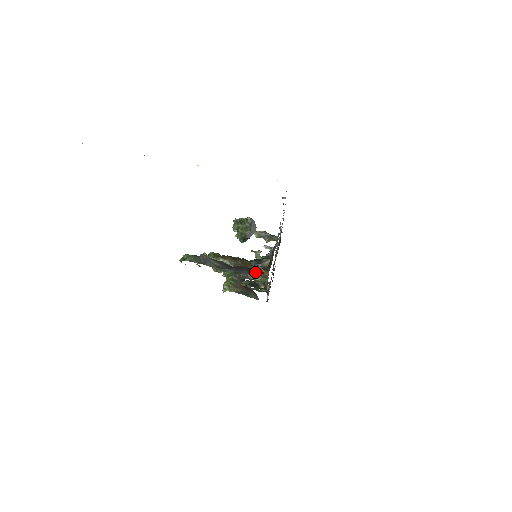
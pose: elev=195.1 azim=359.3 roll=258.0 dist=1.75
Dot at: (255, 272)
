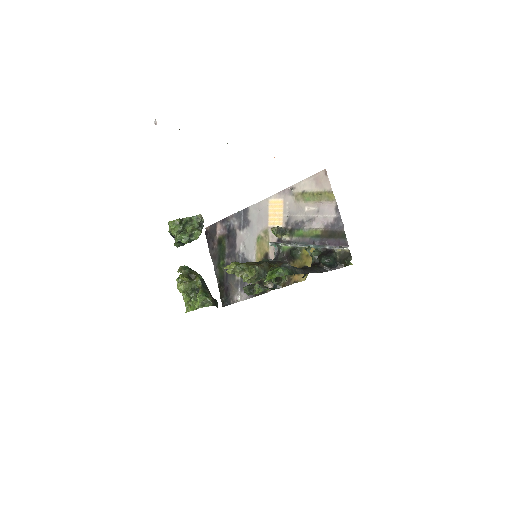
Dot at: (325, 269)
